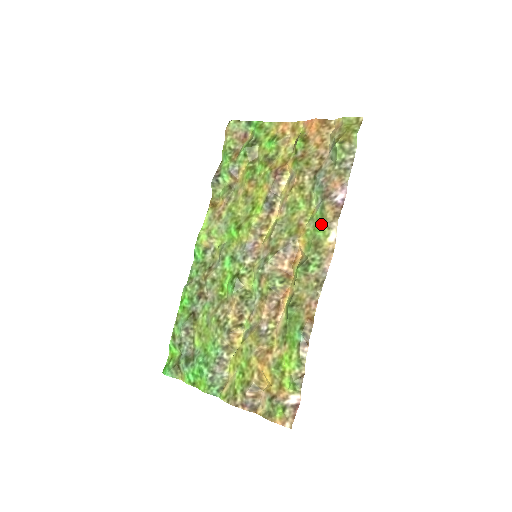
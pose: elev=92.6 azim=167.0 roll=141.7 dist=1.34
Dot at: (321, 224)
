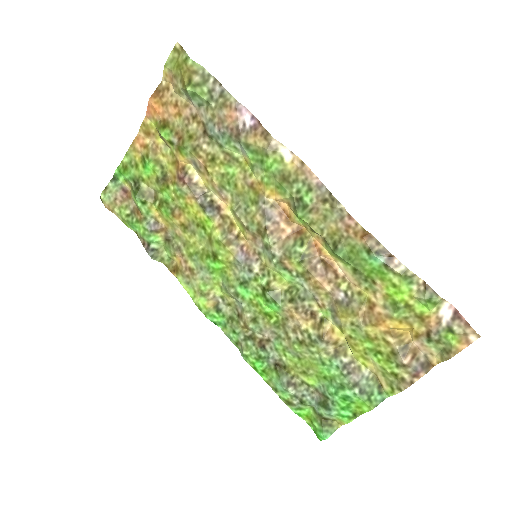
Dot at: (264, 159)
